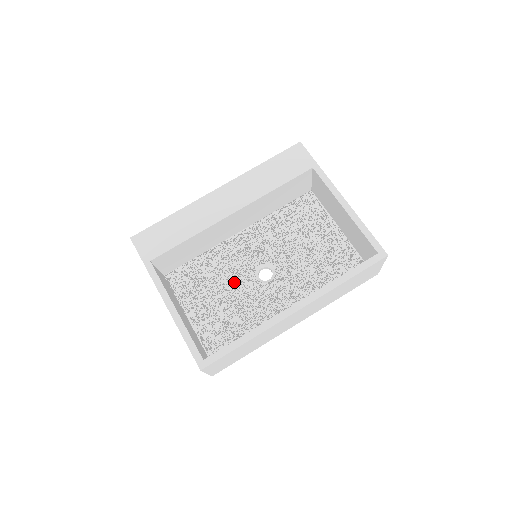
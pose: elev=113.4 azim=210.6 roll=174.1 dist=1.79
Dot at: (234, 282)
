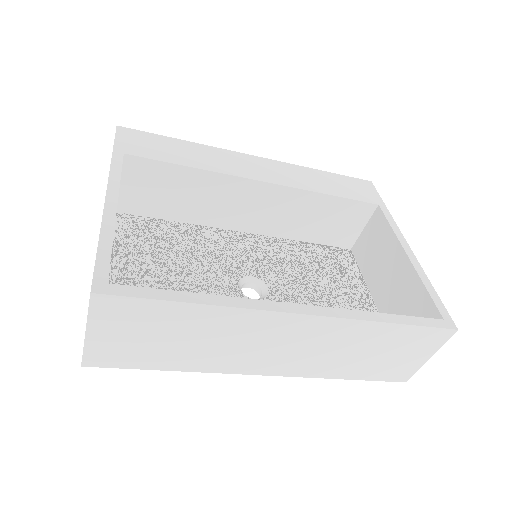
Dot at: (205, 271)
